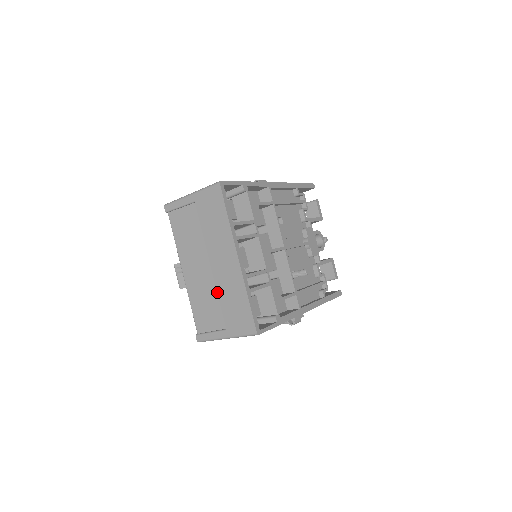
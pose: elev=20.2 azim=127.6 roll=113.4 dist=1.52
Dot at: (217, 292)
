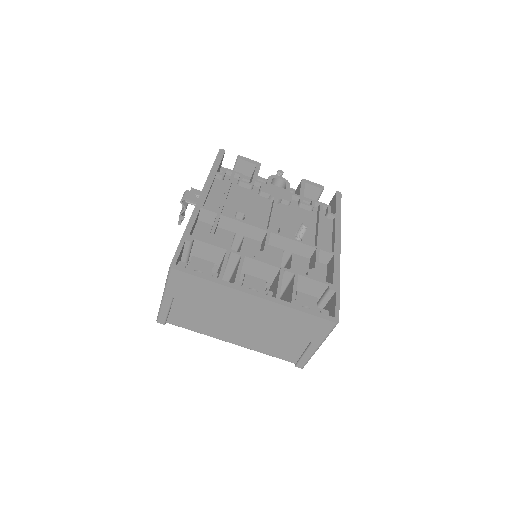
Dot at: (272, 330)
